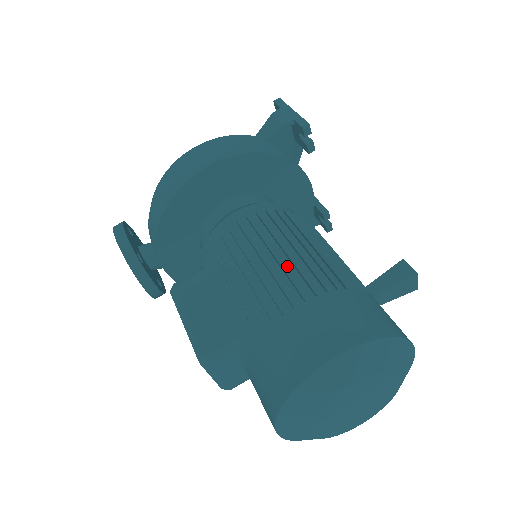
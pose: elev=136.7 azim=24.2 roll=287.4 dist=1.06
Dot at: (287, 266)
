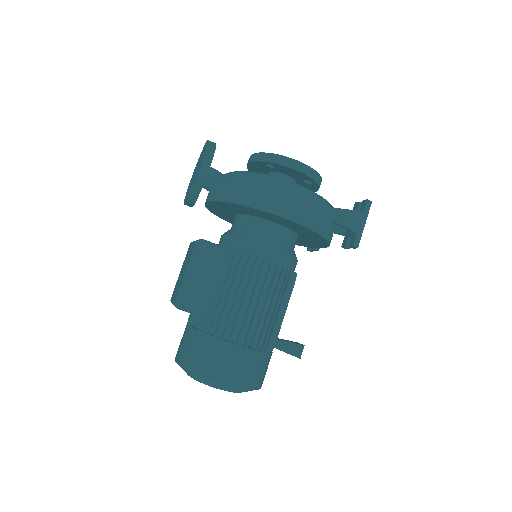
Dot at: (257, 314)
